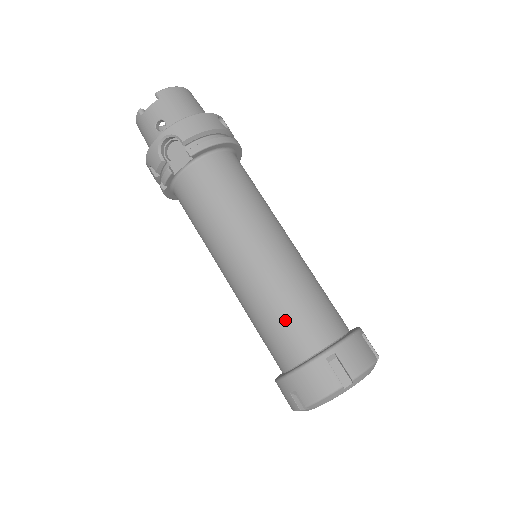
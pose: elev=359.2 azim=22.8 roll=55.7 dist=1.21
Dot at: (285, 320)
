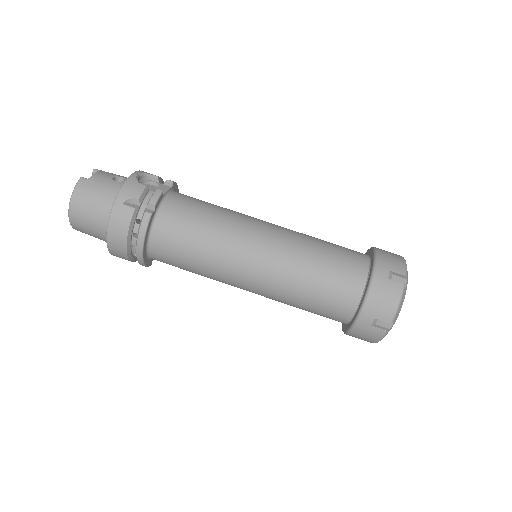
Dot at: (333, 246)
